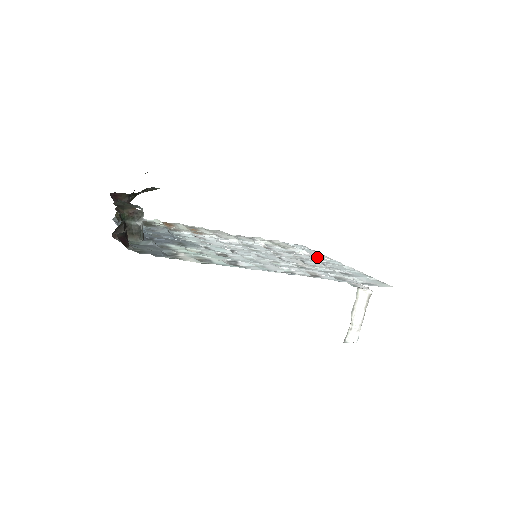
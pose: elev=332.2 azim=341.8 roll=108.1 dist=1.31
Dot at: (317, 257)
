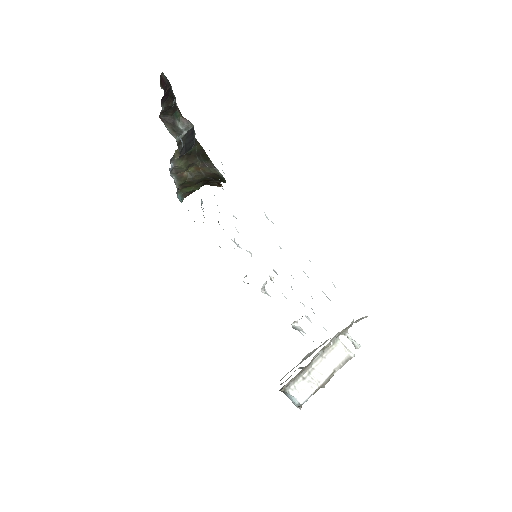
Dot at: occluded
